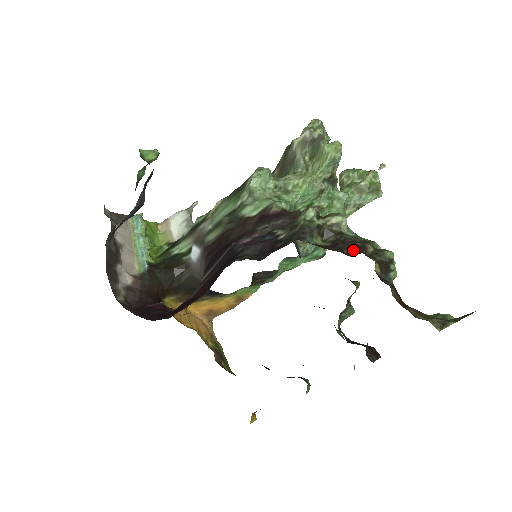
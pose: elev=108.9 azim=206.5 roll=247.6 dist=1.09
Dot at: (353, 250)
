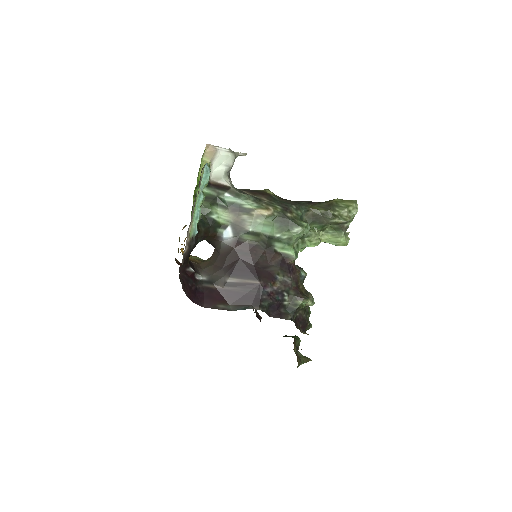
Dot at: (303, 326)
